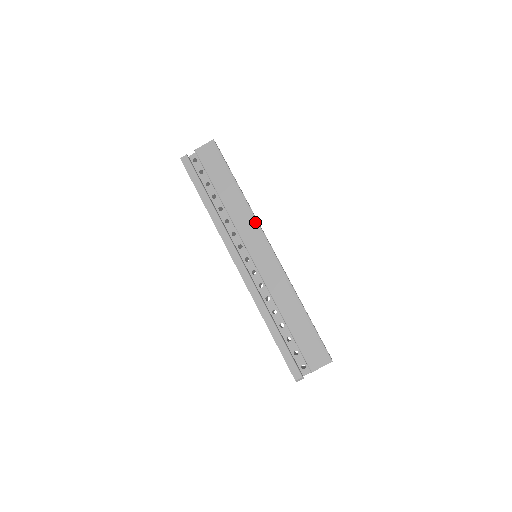
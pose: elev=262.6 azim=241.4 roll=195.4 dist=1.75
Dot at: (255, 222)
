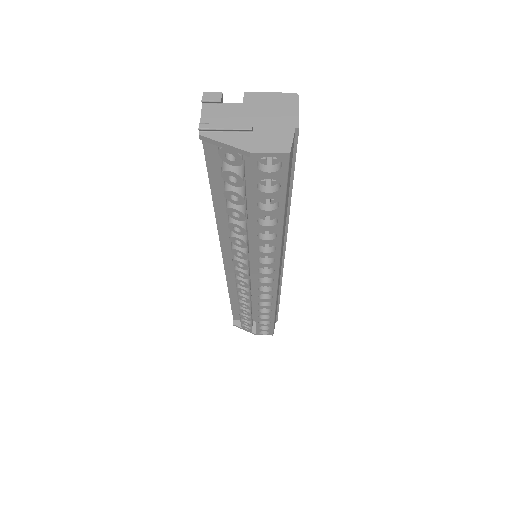
Dot at: occluded
